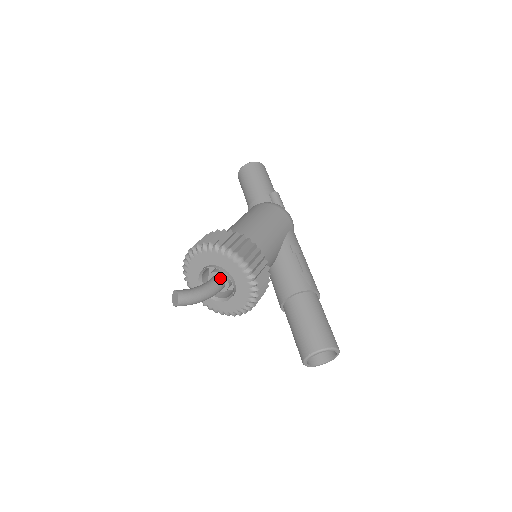
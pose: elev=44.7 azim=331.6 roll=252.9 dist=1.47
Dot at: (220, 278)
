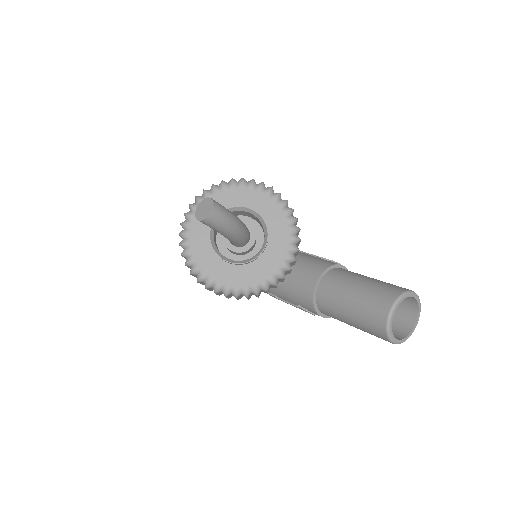
Dot at: occluded
